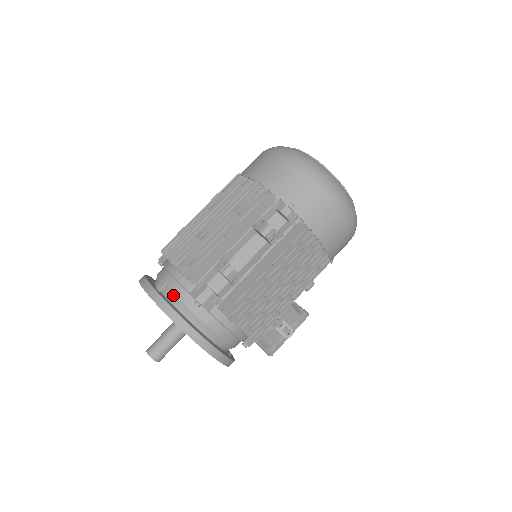
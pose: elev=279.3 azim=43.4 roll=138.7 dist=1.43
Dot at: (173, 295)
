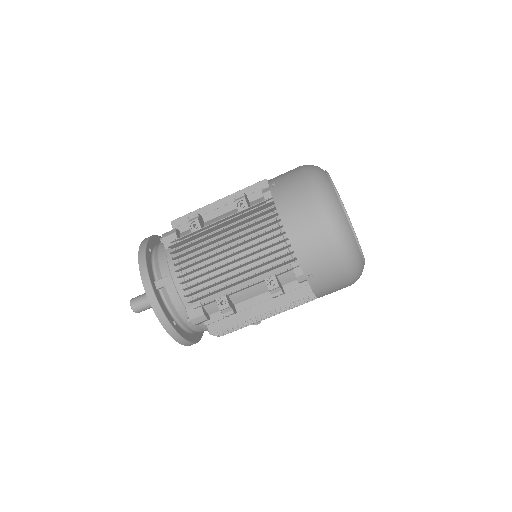
Dot at: (170, 301)
